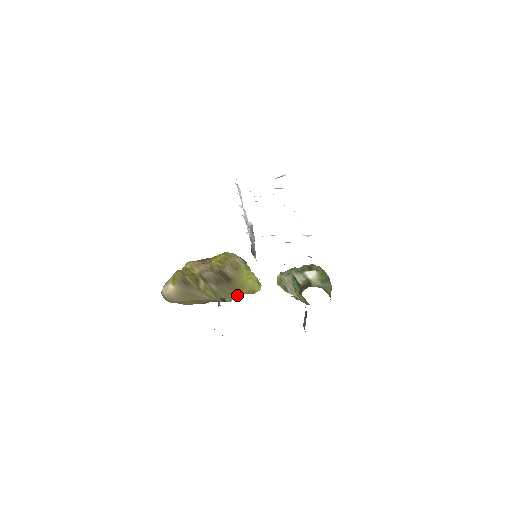
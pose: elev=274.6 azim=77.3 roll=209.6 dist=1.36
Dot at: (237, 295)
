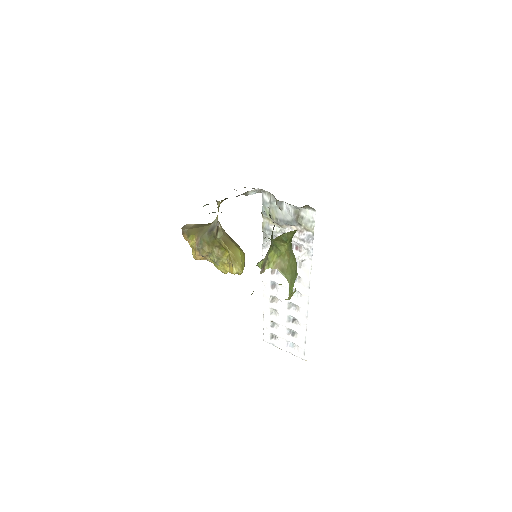
Dot at: (226, 243)
